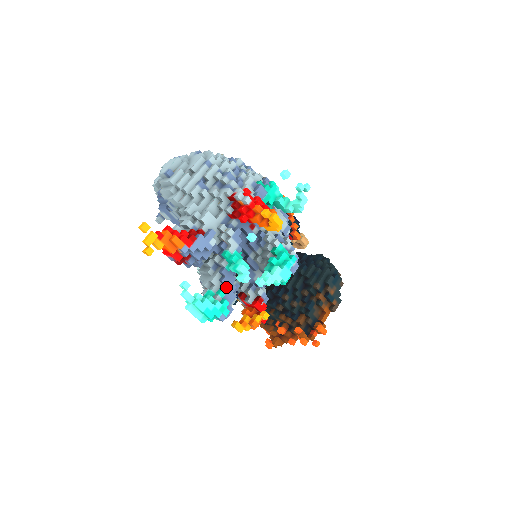
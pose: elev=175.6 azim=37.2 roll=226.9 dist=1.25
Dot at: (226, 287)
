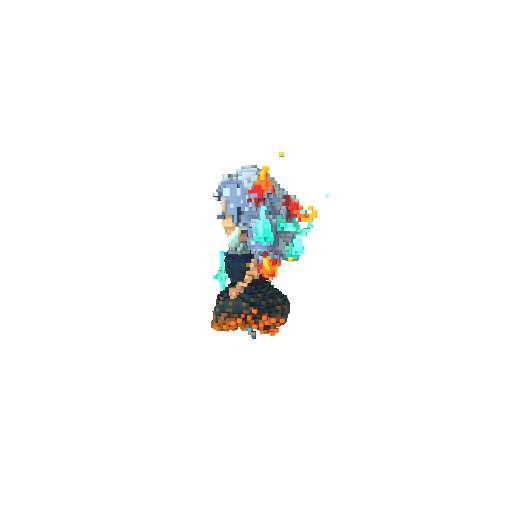
Dot at: (273, 233)
